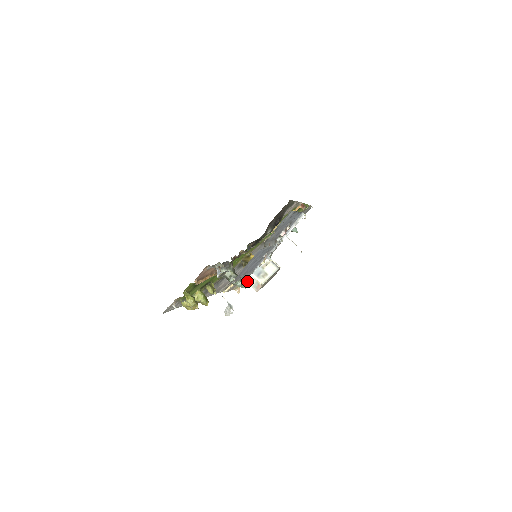
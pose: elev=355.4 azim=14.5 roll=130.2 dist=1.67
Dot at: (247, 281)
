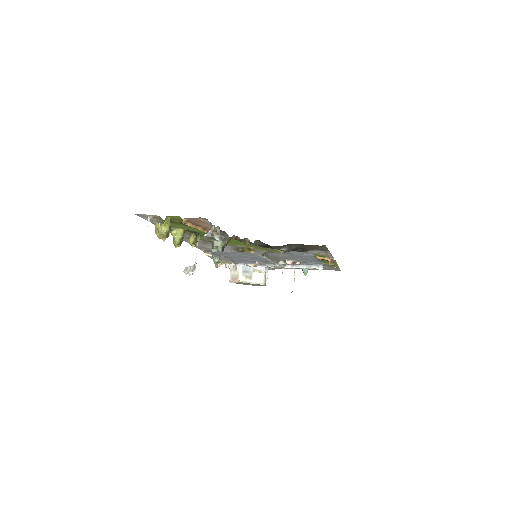
Dot at: (232, 266)
